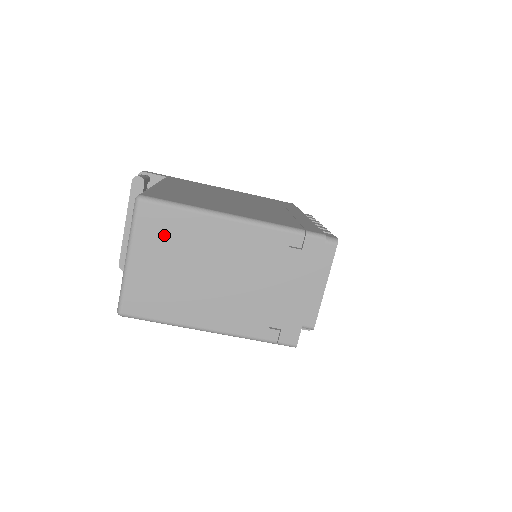
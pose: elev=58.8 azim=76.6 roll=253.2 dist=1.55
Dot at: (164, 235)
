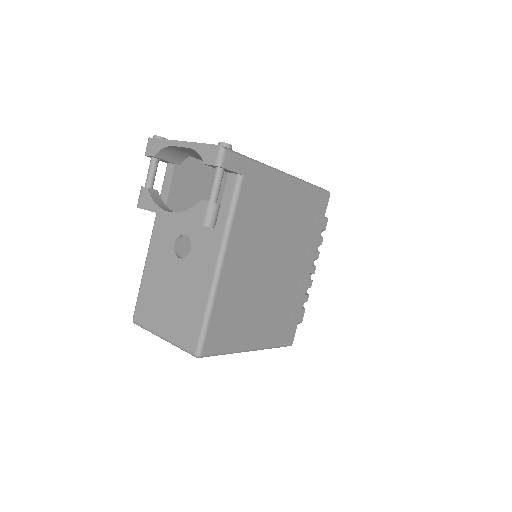
Dot at: occluded
